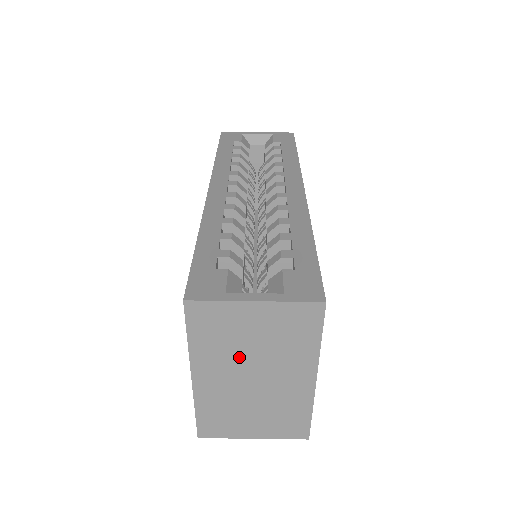
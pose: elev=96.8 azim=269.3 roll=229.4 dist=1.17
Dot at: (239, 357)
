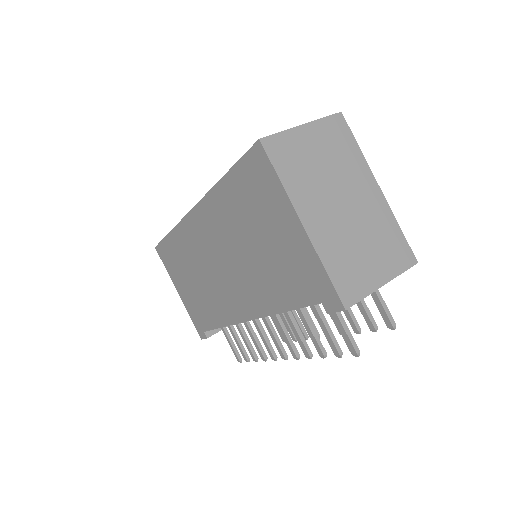
Dot at: (322, 184)
